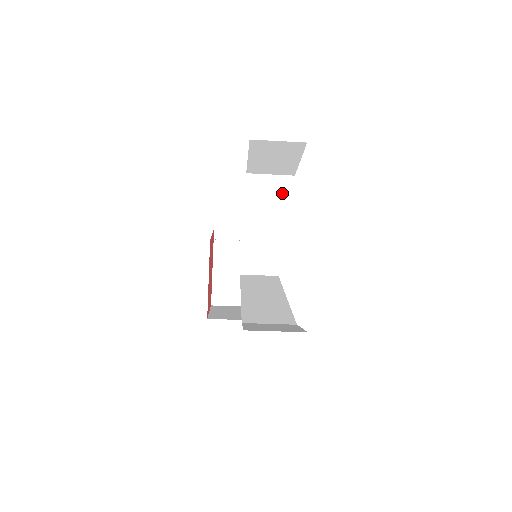
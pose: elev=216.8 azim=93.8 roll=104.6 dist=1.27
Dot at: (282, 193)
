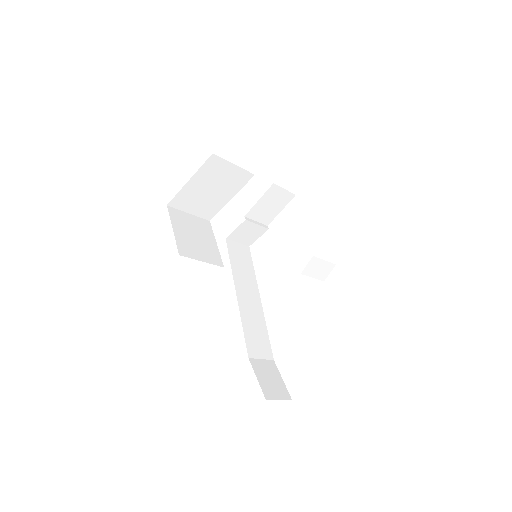
Dot at: (321, 275)
